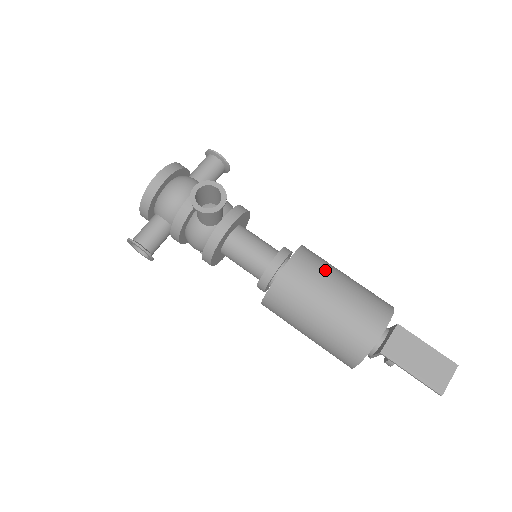
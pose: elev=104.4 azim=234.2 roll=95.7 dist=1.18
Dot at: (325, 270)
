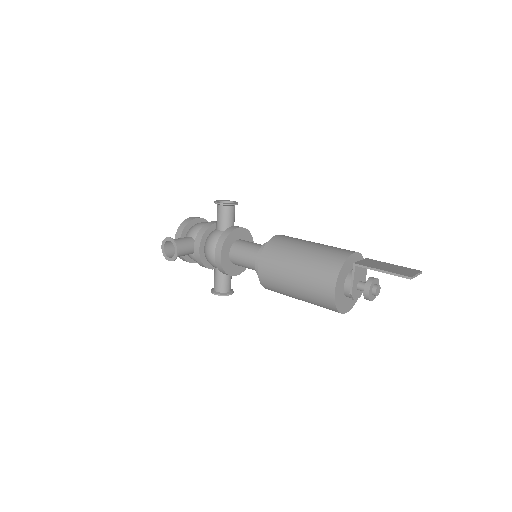
Dot at: occluded
